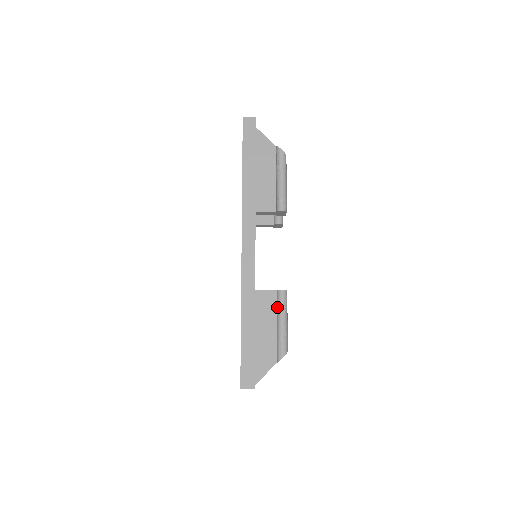
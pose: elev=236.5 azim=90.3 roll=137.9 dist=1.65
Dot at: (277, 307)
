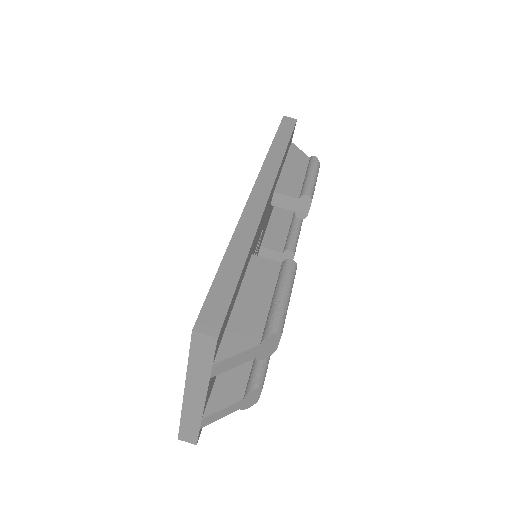
Dot at: (279, 277)
